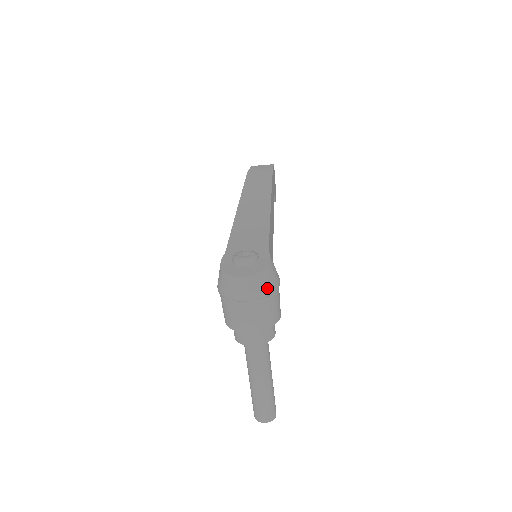
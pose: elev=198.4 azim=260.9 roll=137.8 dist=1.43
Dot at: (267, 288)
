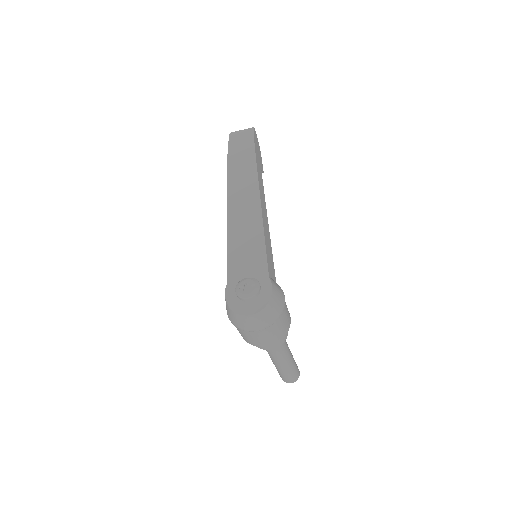
Dot at: (274, 316)
